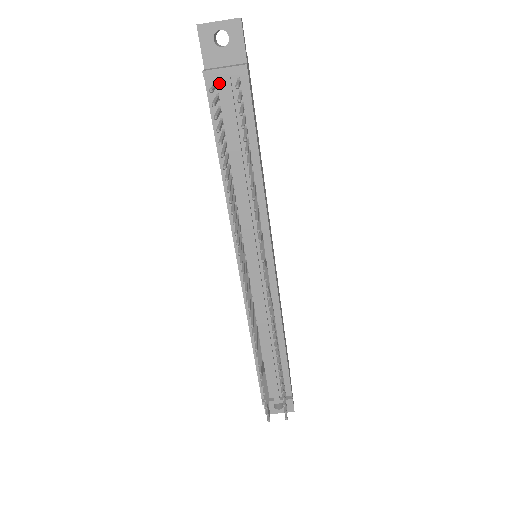
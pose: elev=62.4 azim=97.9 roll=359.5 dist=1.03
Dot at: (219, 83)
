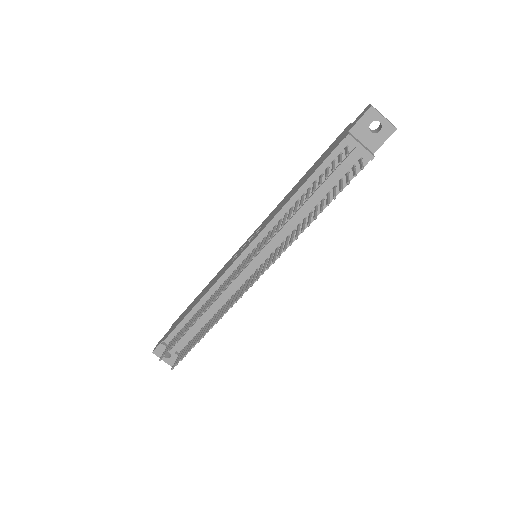
Dot at: (349, 149)
